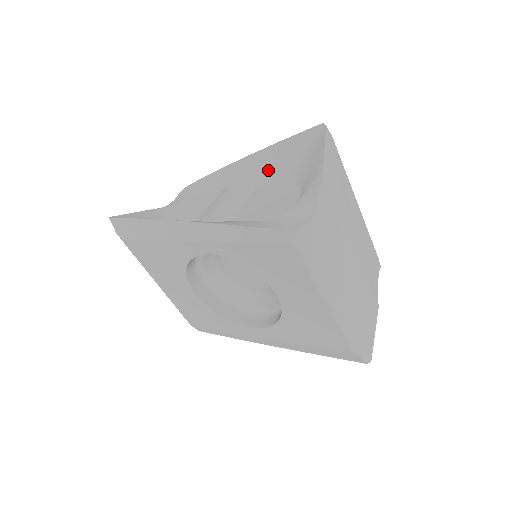
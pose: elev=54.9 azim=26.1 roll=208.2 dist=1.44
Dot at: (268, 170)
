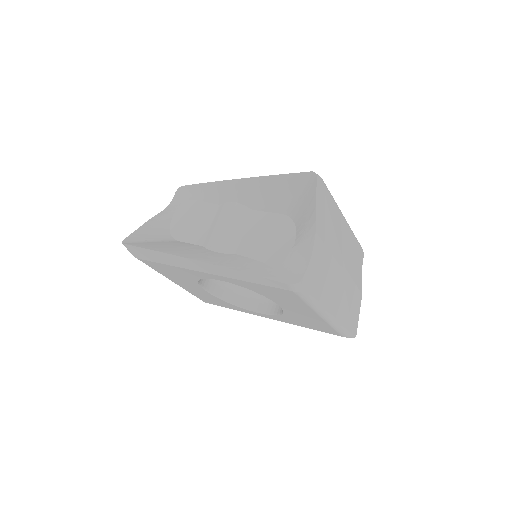
Dot at: (263, 198)
